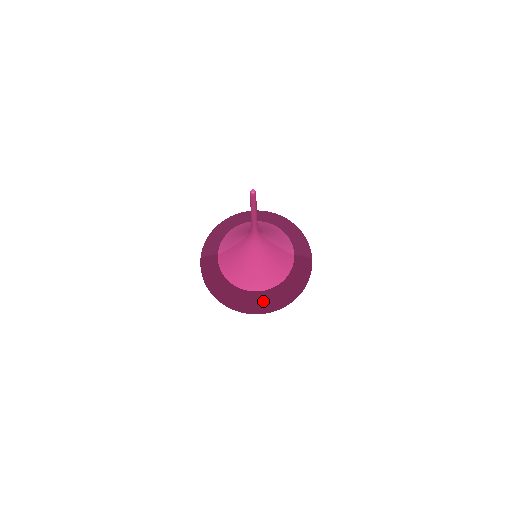
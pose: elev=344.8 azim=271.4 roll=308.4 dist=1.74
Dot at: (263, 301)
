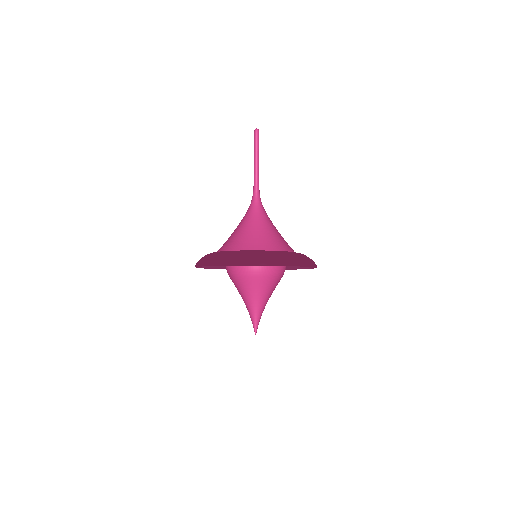
Dot at: (270, 253)
